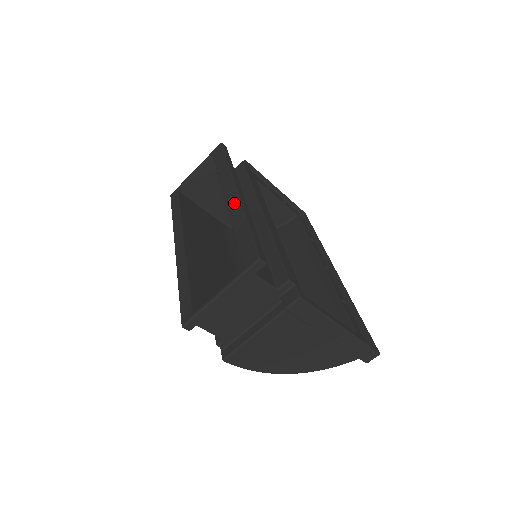
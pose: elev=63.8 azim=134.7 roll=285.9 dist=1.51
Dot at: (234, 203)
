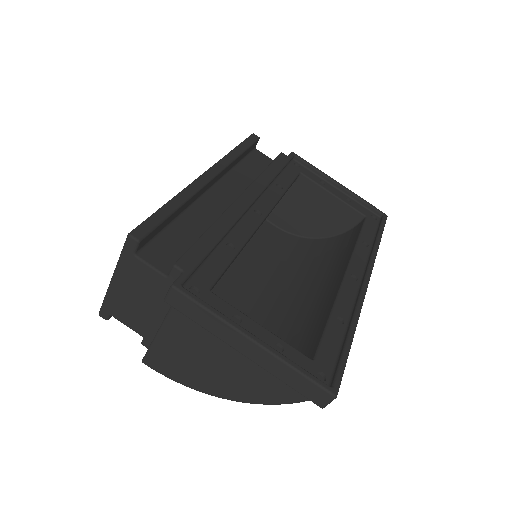
Dot at: occluded
